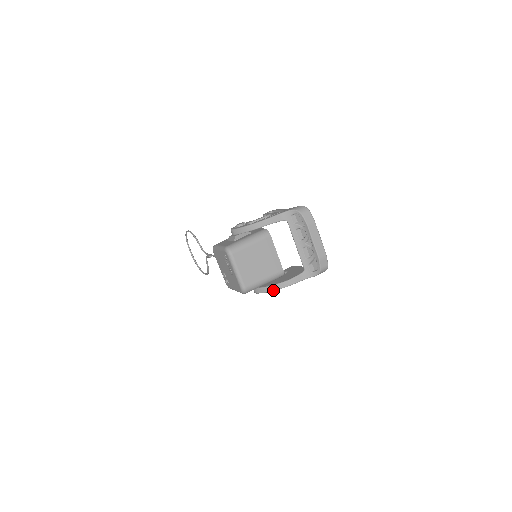
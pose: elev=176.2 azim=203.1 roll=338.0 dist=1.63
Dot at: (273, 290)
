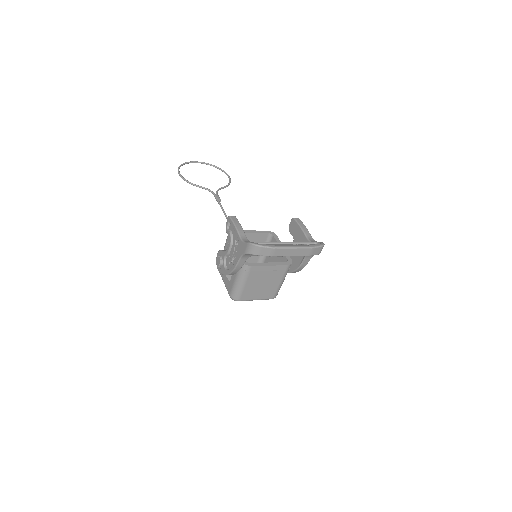
Dot at: occluded
